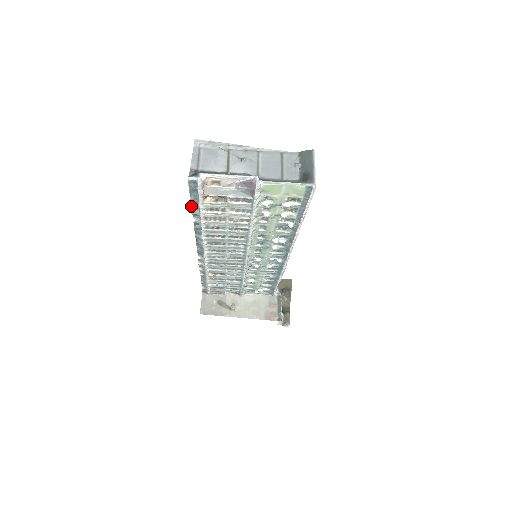
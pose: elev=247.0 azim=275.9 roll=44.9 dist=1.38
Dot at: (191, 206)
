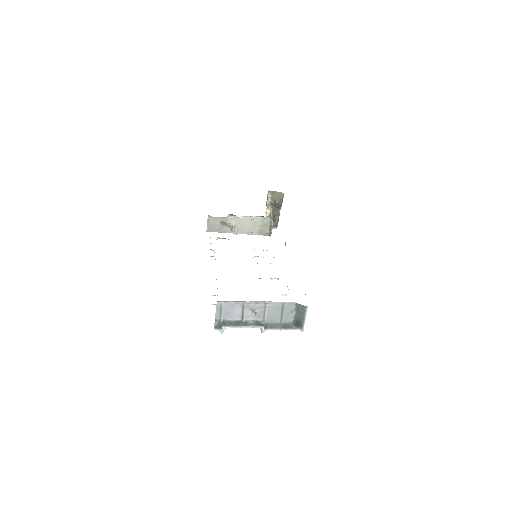
Dot at: occluded
